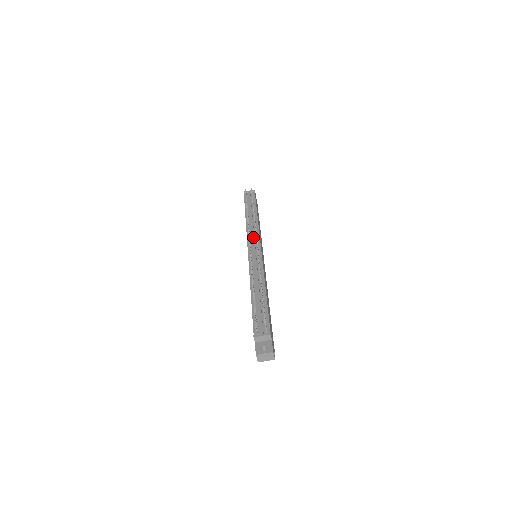
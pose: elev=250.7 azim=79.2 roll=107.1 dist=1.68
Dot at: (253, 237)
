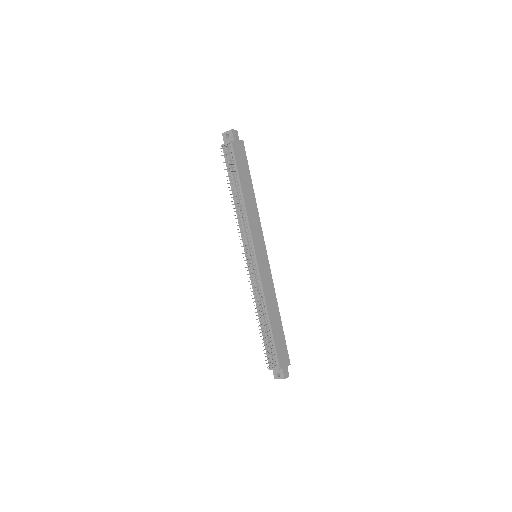
Dot at: (246, 241)
